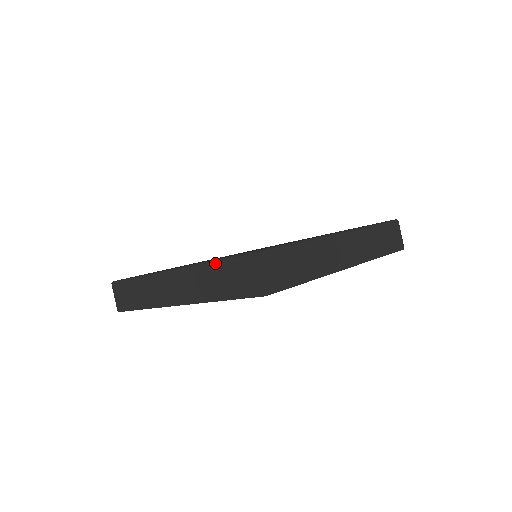
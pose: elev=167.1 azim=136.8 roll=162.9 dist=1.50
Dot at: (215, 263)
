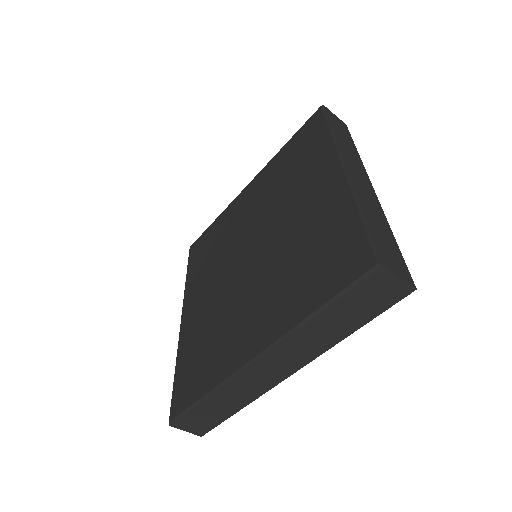
Dot at: (324, 311)
